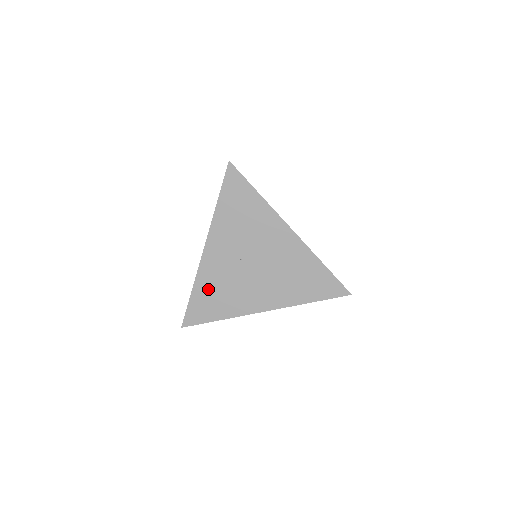
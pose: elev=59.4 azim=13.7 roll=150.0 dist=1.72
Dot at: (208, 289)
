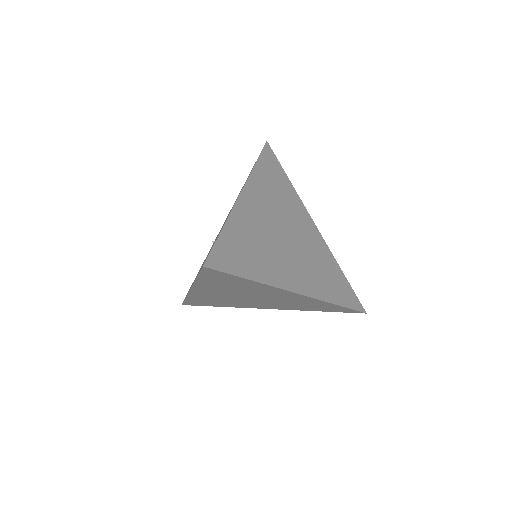
Dot at: (242, 236)
